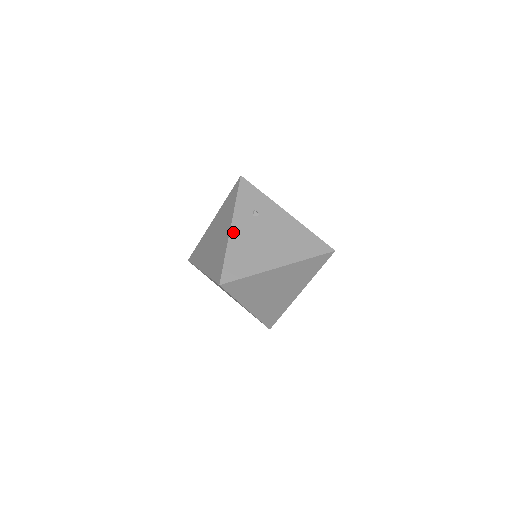
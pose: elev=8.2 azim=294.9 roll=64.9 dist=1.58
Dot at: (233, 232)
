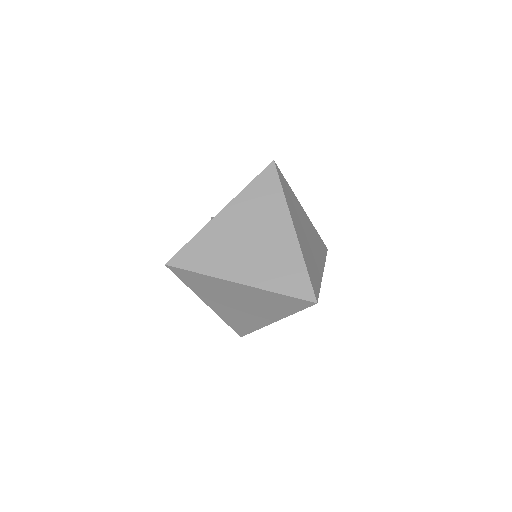
Dot at: occluded
